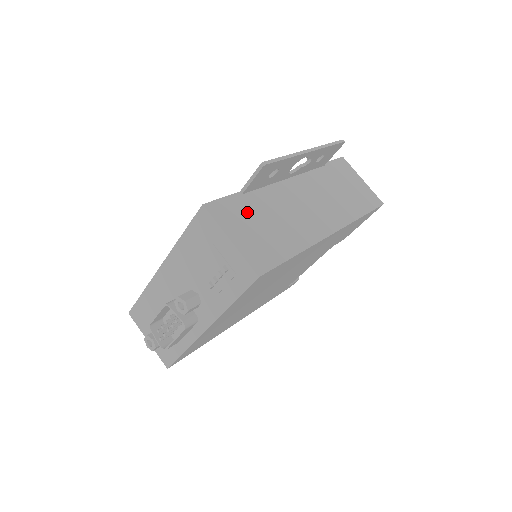
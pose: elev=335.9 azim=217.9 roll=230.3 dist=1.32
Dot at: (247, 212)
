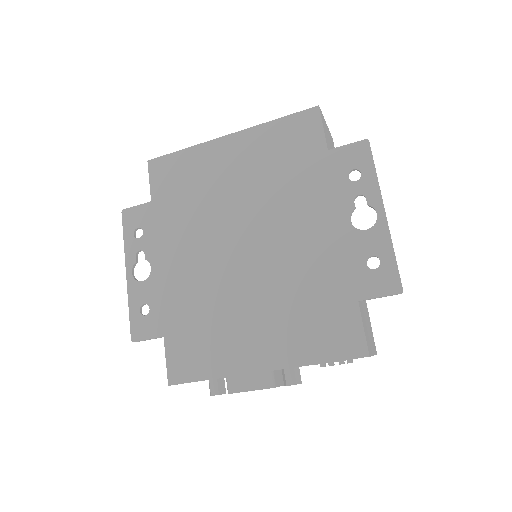
Dot at: (363, 314)
